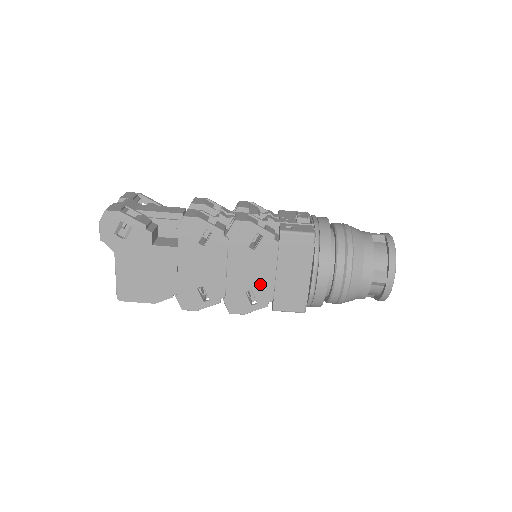
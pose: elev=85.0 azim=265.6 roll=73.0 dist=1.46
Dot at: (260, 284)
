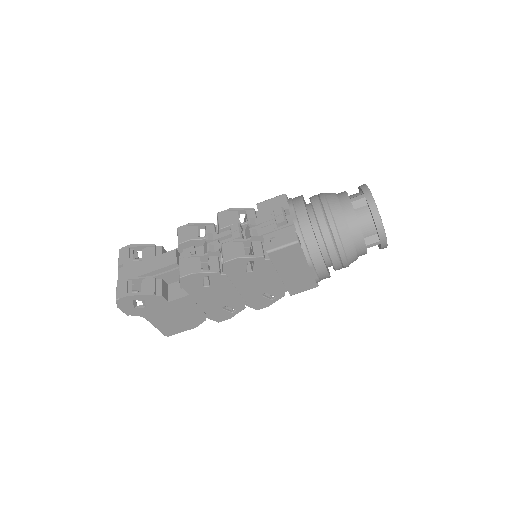
Dot at: (270, 287)
